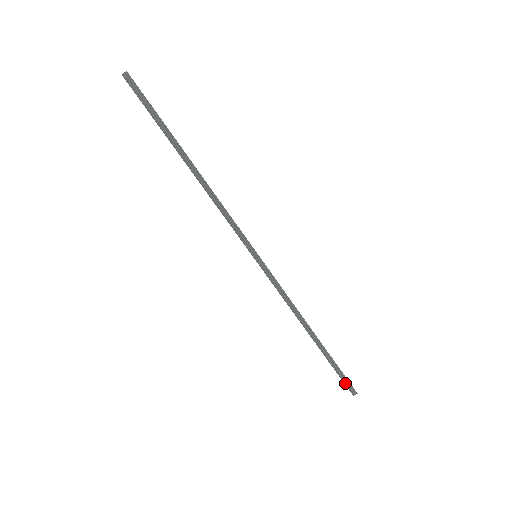
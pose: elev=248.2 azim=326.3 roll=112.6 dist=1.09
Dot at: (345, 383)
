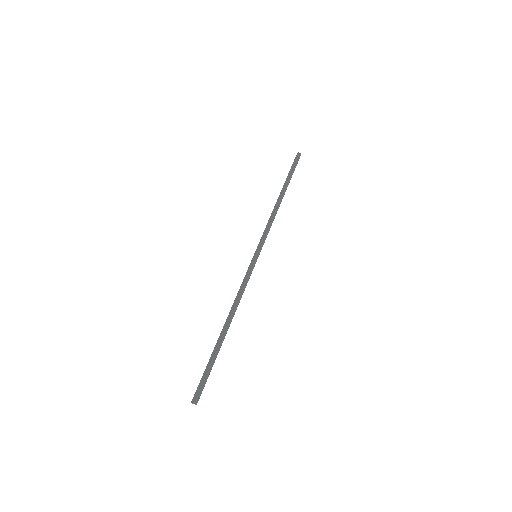
Dot at: (201, 385)
